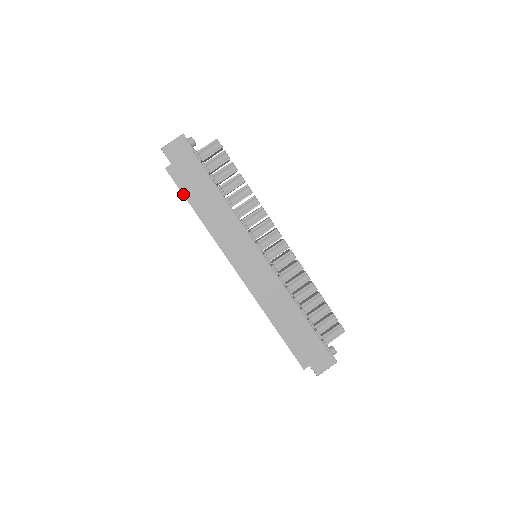
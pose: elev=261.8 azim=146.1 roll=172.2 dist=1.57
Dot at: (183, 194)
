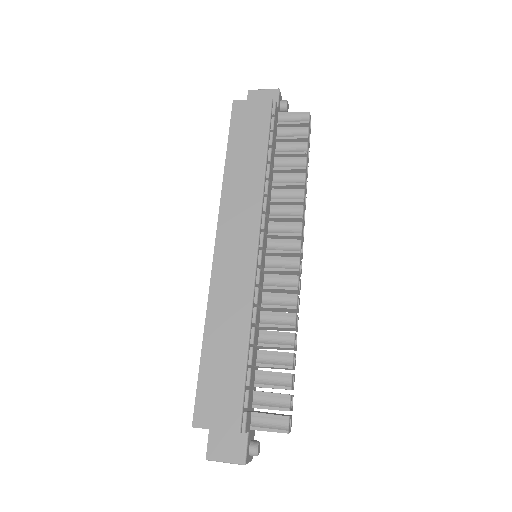
Dot at: (229, 133)
